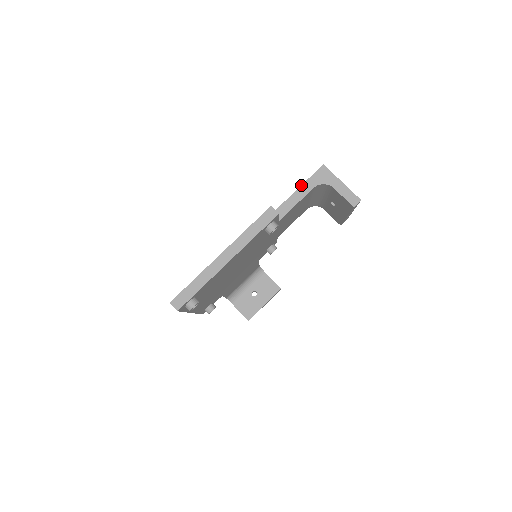
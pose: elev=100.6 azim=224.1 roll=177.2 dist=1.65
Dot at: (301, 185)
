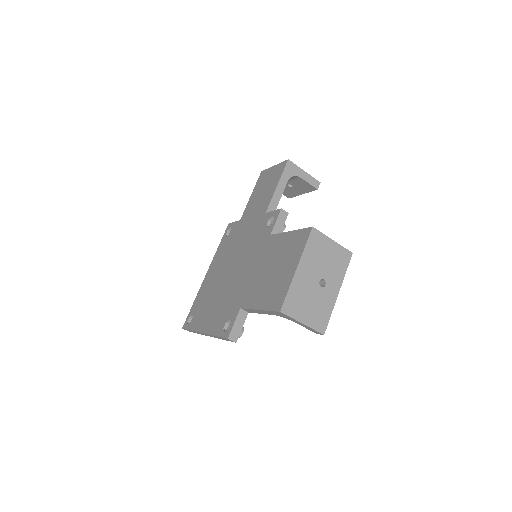
Dot at: (261, 310)
